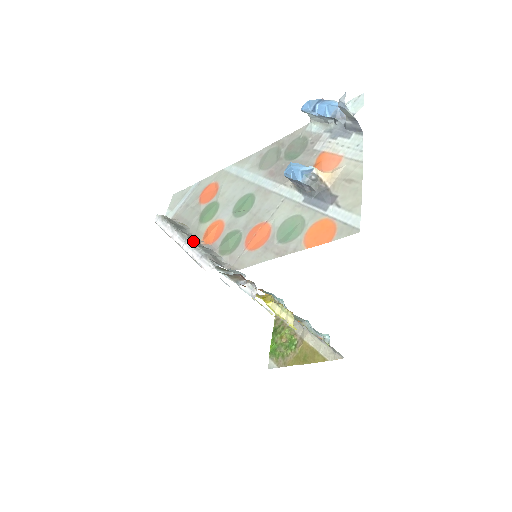
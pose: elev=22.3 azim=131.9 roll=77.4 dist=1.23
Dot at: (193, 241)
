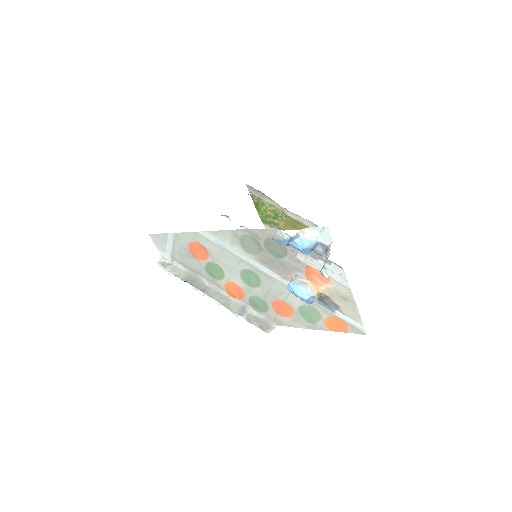
Dot at: (227, 306)
